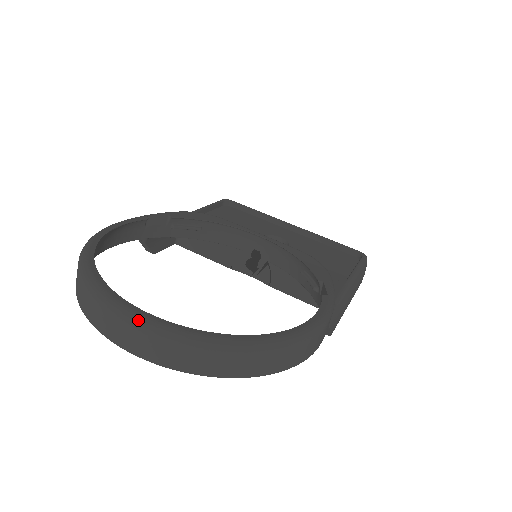
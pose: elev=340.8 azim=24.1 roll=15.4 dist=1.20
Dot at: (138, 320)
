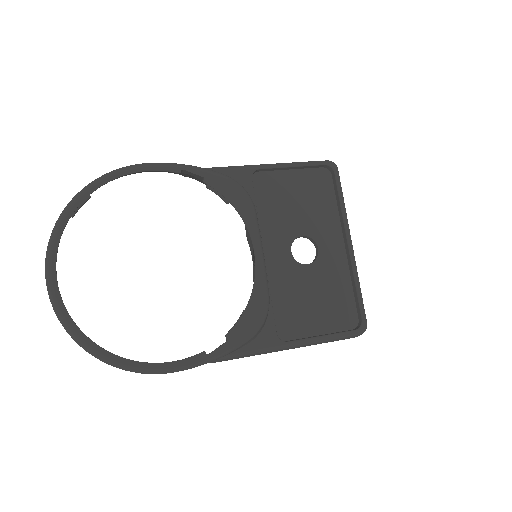
Dot at: (47, 280)
